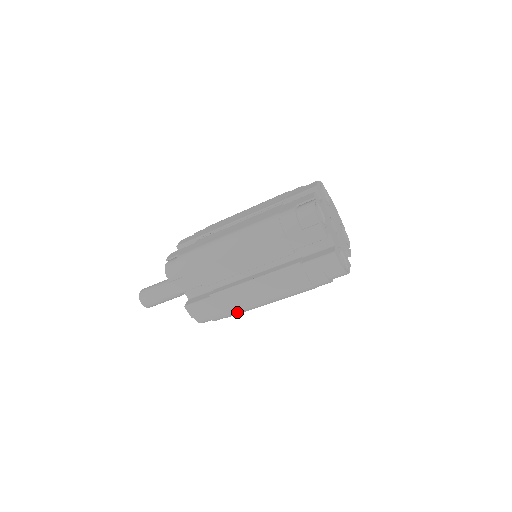
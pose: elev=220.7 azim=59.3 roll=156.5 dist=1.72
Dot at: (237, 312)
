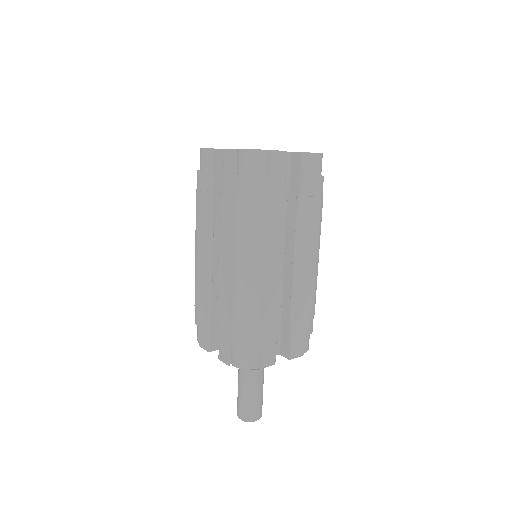
Dot at: (241, 311)
